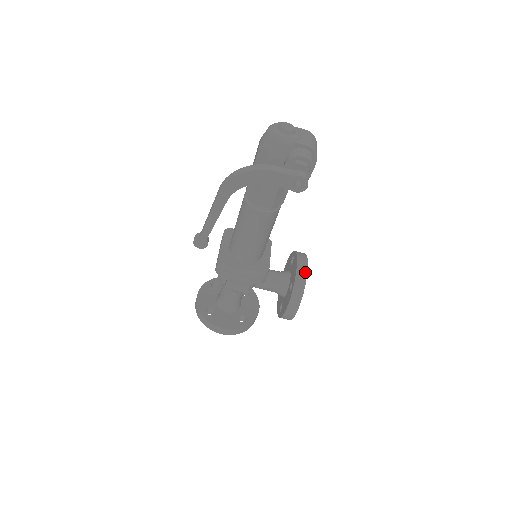
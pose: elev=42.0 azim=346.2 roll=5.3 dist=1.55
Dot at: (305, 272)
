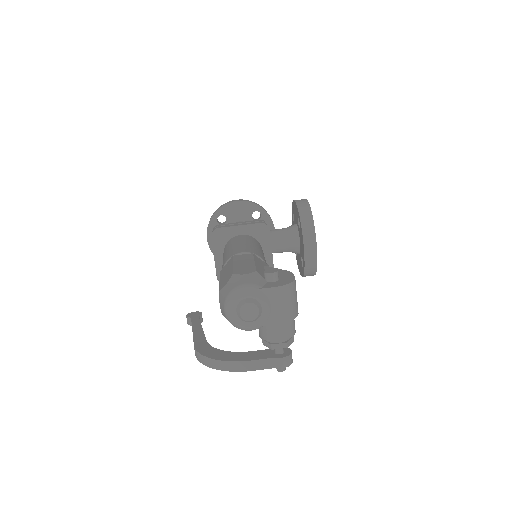
Dot at: (315, 256)
